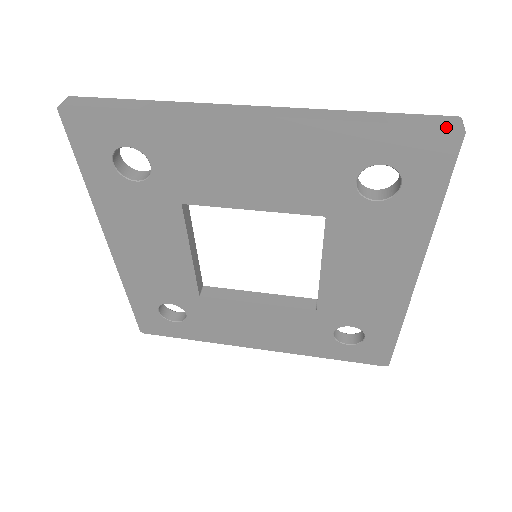
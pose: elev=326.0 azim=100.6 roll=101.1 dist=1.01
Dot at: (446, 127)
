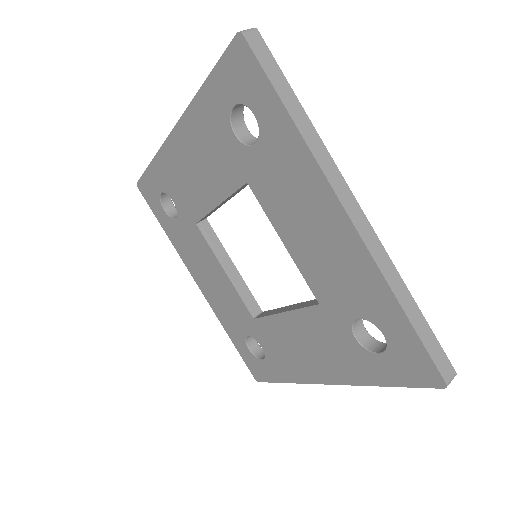
Dot at: (440, 373)
